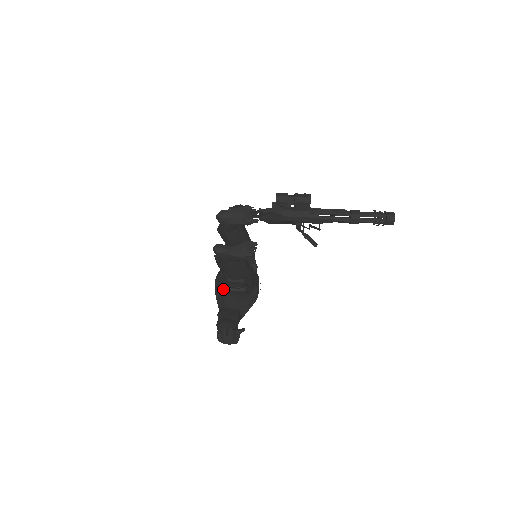
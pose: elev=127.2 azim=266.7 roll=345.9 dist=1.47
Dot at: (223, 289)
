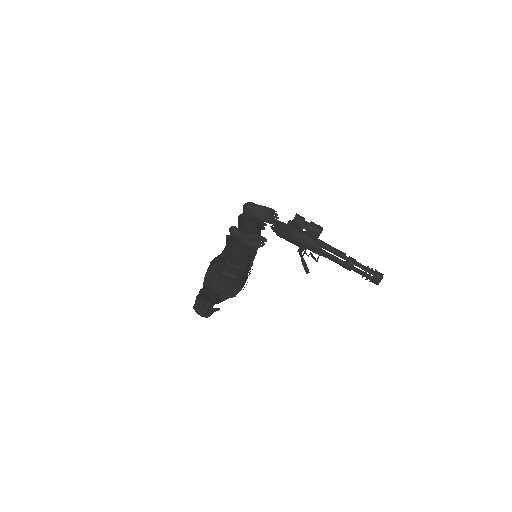
Dot at: (217, 269)
